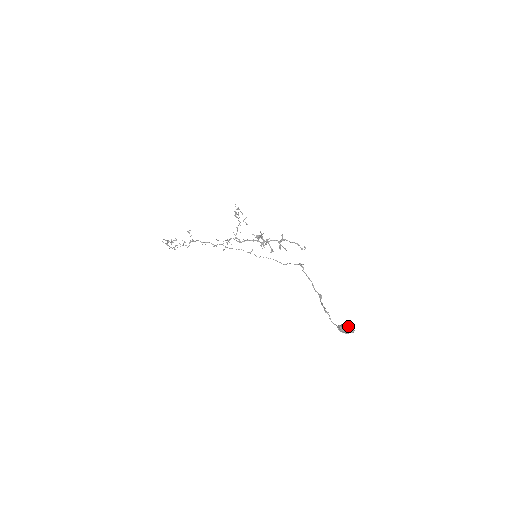
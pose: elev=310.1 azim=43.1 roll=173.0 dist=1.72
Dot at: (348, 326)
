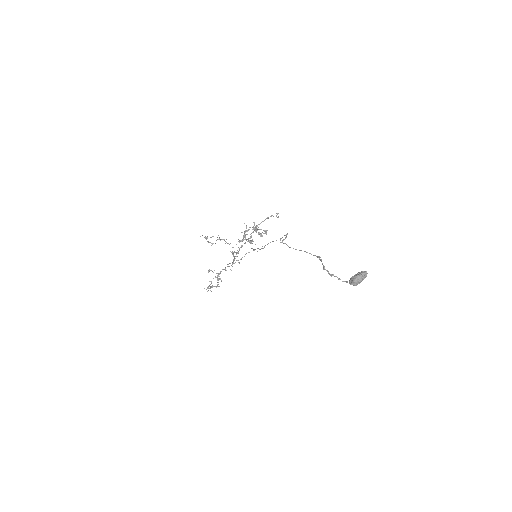
Dot at: (356, 277)
